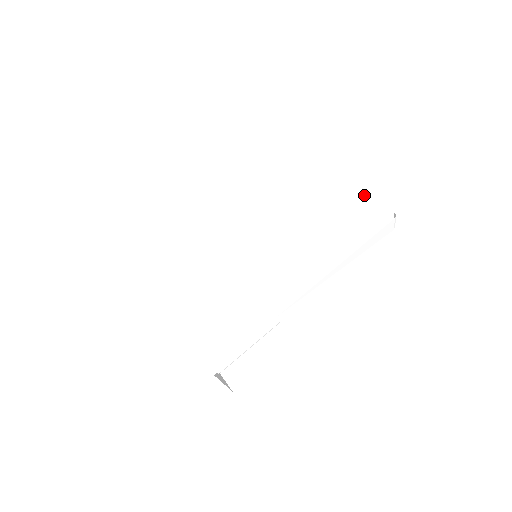
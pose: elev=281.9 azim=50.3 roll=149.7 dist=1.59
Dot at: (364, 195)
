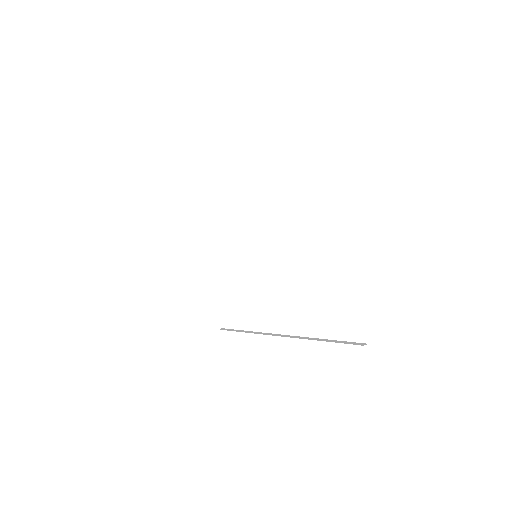
Dot at: (365, 310)
